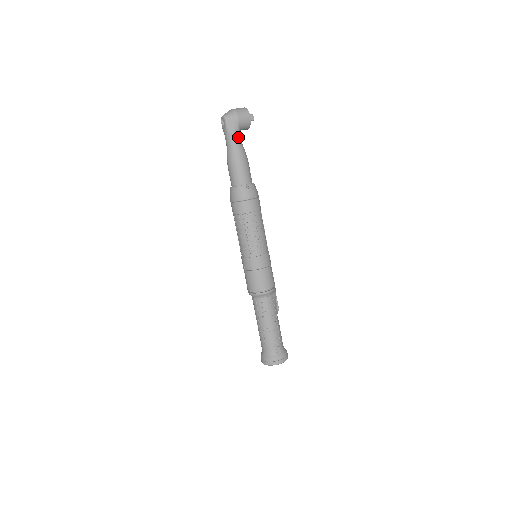
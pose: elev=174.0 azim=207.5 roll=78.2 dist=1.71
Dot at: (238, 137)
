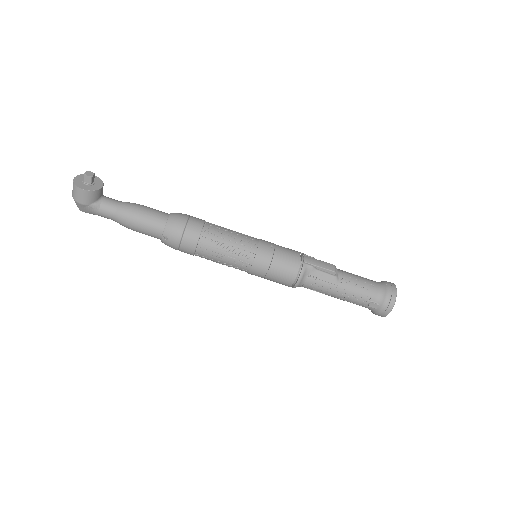
Dot at: (105, 211)
